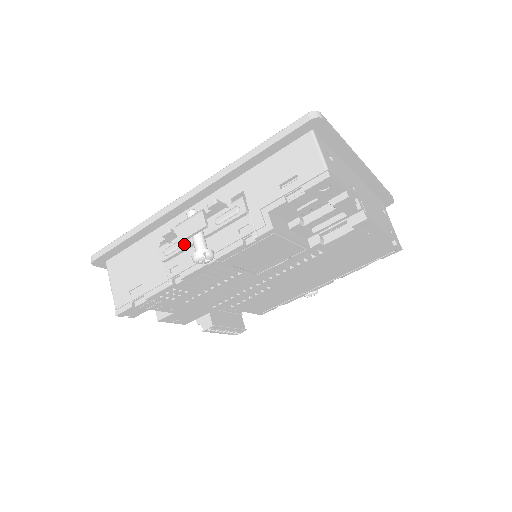
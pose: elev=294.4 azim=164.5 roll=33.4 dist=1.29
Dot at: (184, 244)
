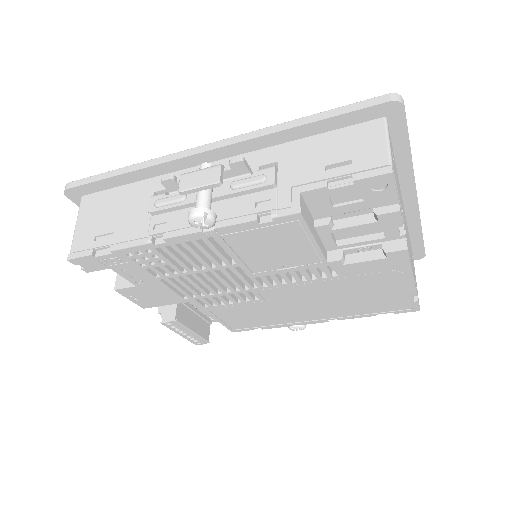
Dot at: (183, 200)
